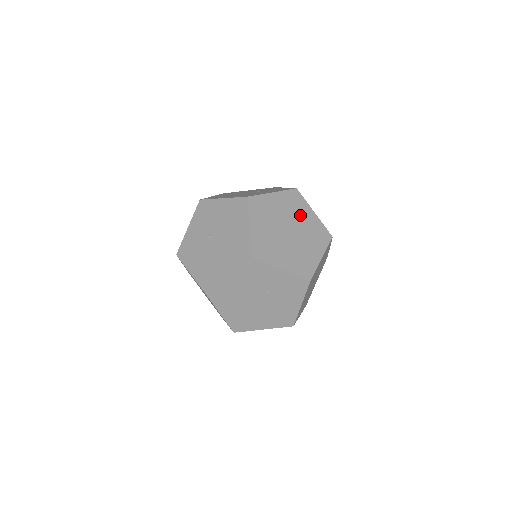
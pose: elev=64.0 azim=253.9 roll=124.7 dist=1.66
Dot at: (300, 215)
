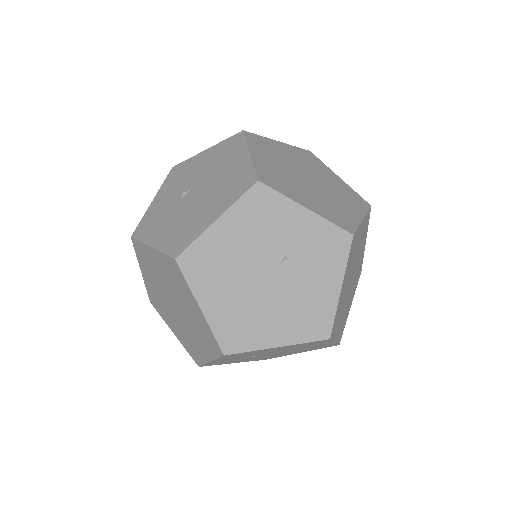
Dot at: (320, 172)
